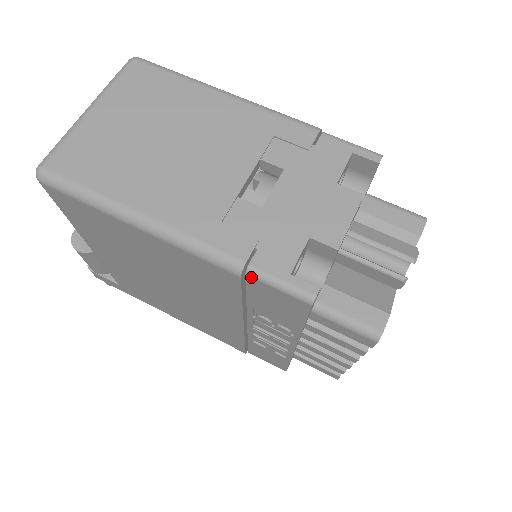
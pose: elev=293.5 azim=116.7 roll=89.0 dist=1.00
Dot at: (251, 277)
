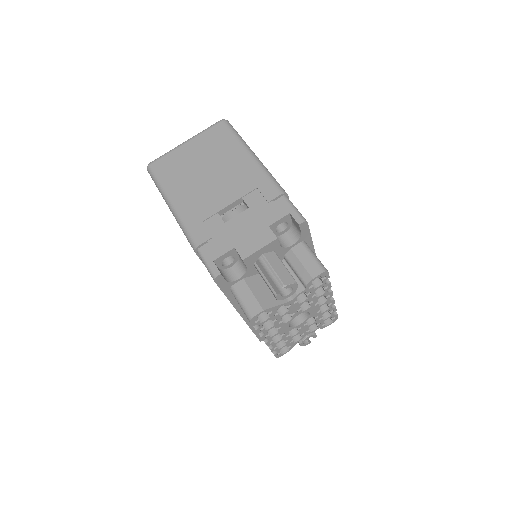
Dot at: (199, 254)
